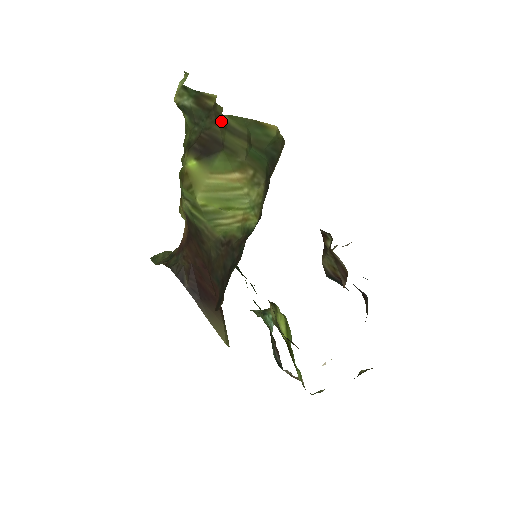
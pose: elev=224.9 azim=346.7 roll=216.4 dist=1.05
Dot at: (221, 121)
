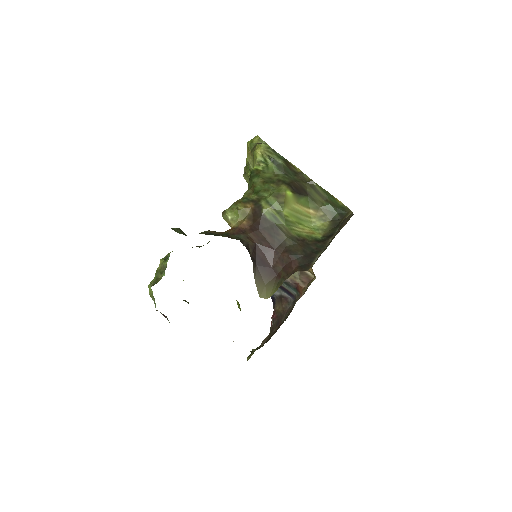
Dot at: (309, 183)
